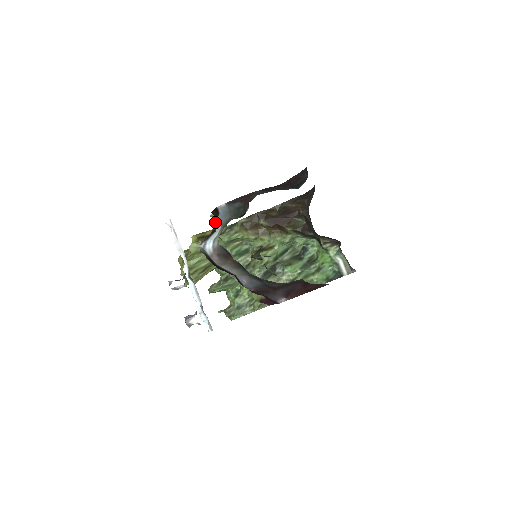
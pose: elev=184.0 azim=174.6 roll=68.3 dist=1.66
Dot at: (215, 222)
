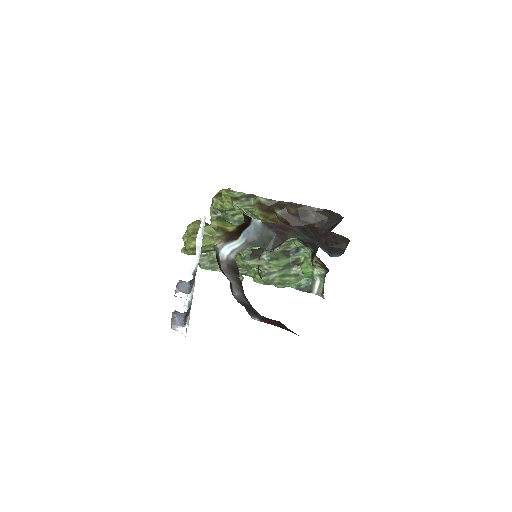
Dot at: (242, 228)
